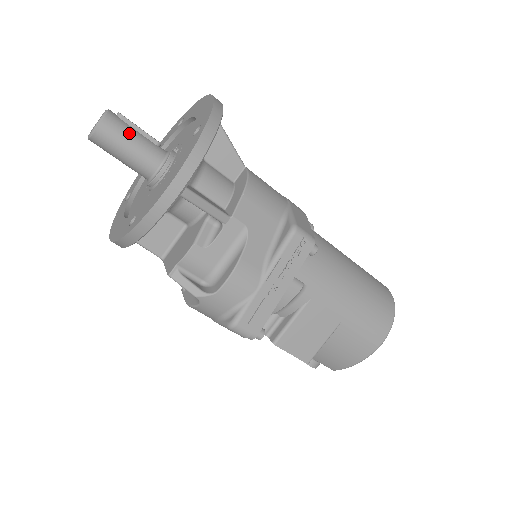
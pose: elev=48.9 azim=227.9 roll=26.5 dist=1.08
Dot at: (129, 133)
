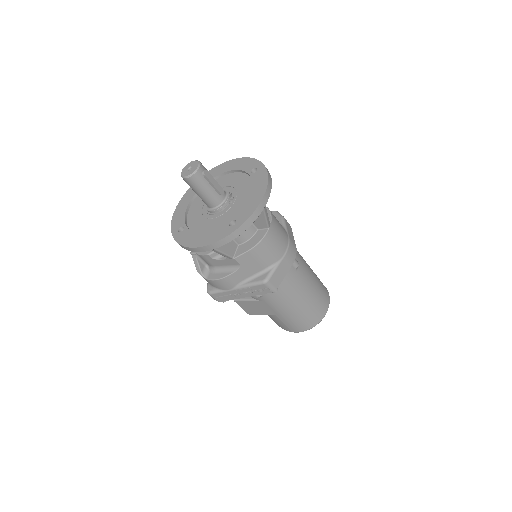
Dot at: (203, 187)
